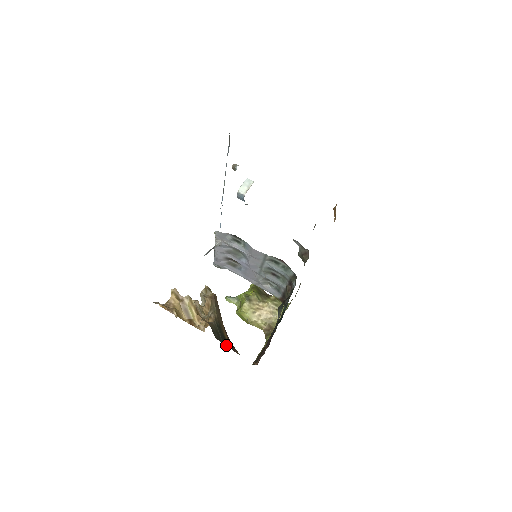
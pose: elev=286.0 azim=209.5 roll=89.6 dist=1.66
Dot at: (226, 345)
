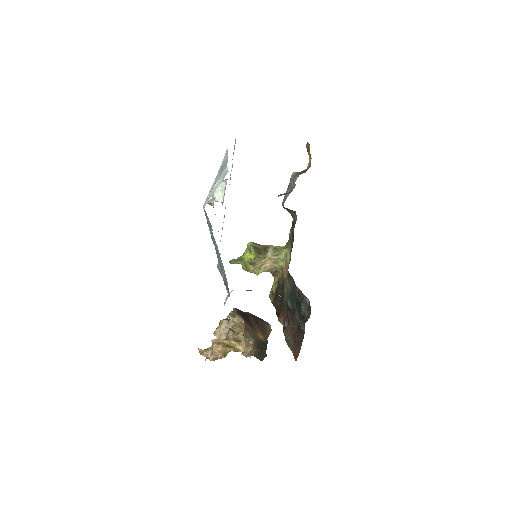
Dot at: (266, 349)
